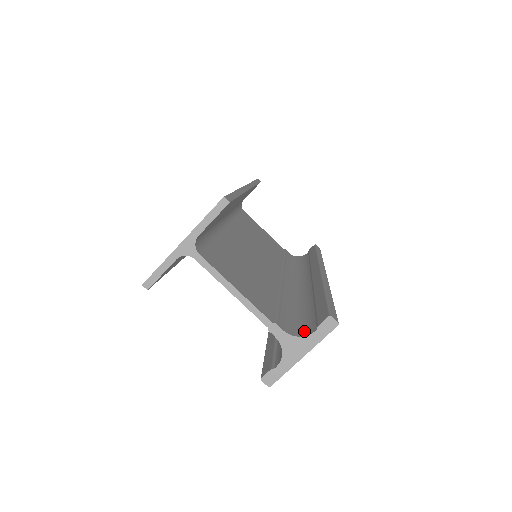
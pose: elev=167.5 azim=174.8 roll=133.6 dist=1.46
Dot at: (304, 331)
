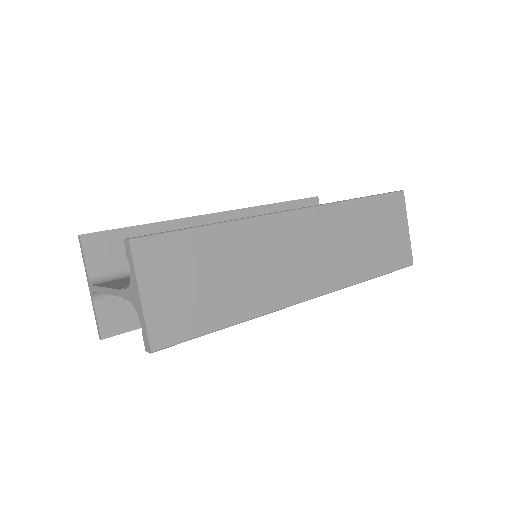
Dot at: occluded
